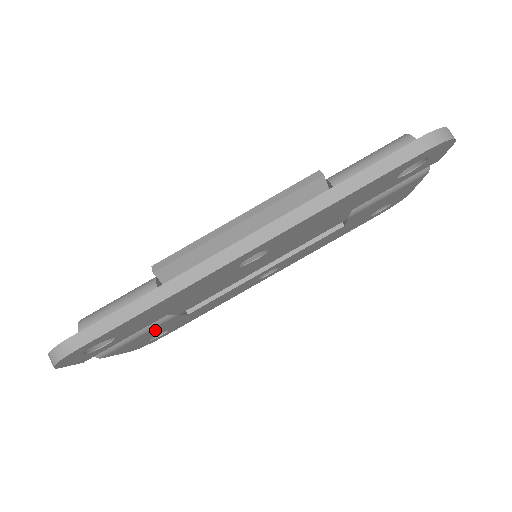
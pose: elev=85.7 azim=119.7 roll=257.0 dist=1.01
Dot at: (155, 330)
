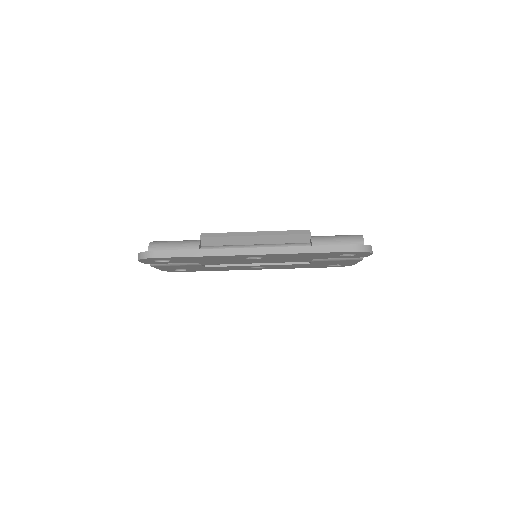
Dot at: (185, 266)
